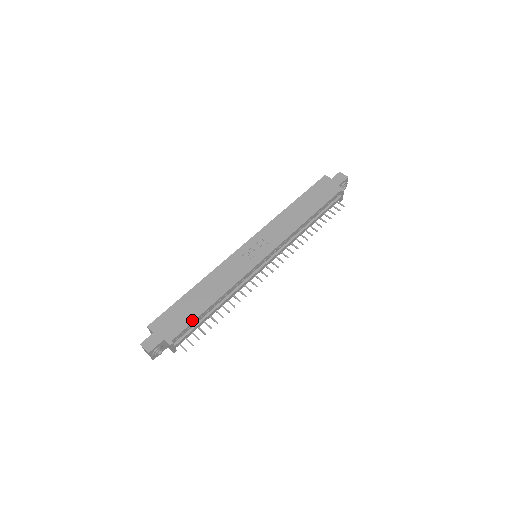
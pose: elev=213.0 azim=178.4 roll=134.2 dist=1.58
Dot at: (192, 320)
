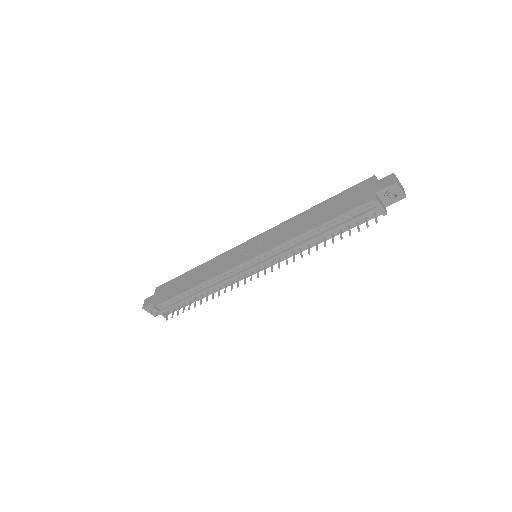
Dot at: (174, 295)
